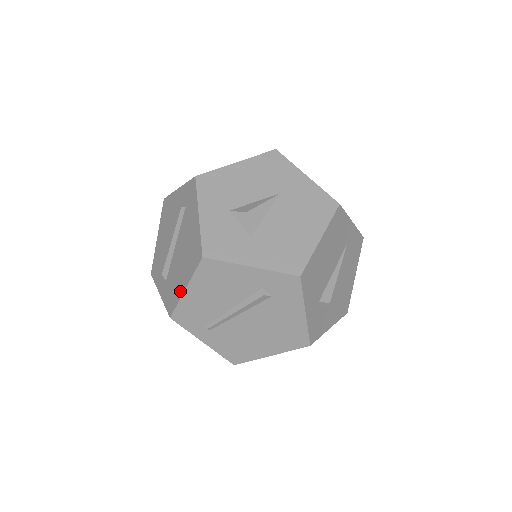
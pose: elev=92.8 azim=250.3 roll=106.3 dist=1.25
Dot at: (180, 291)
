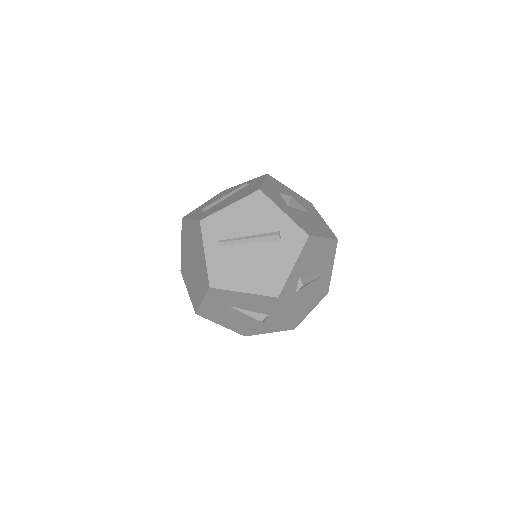
Dot at: (222, 207)
